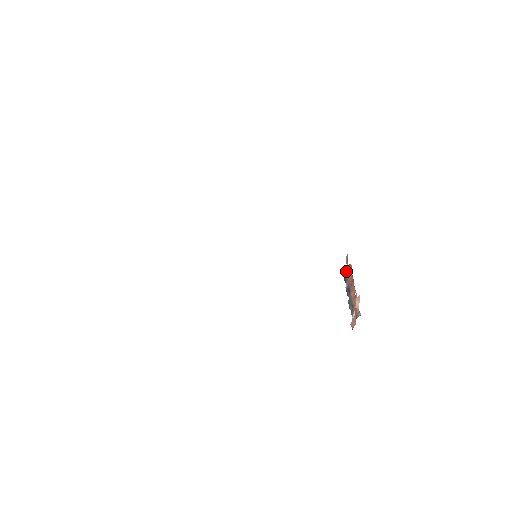
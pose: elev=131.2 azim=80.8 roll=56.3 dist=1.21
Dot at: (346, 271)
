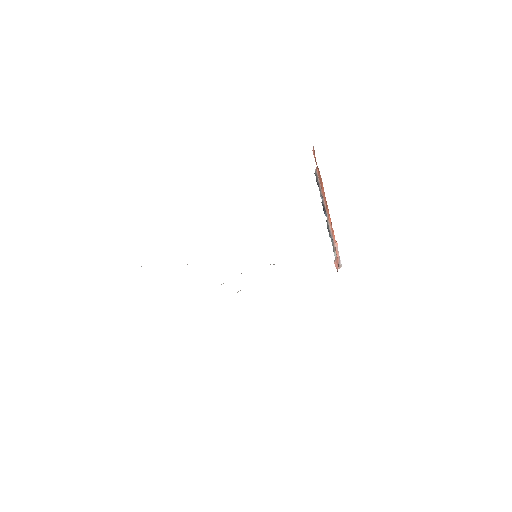
Dot at: (317, 174)
